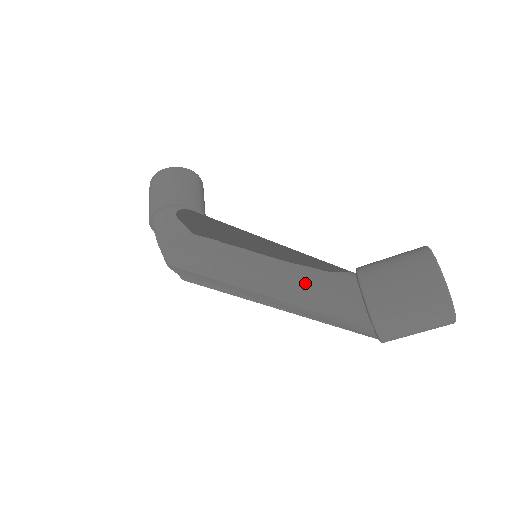
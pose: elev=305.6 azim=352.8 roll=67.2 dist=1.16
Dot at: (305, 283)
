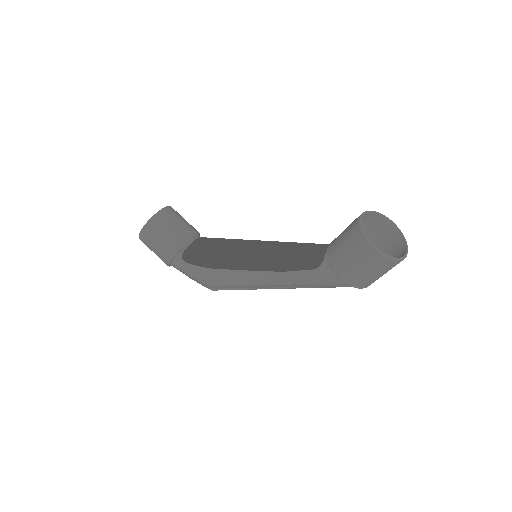
Dot at: (304, 283)
